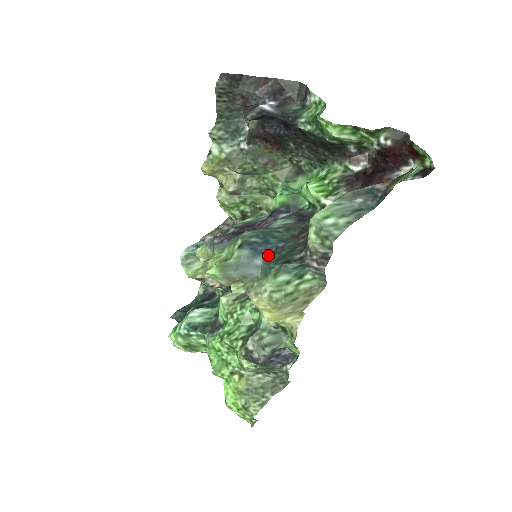
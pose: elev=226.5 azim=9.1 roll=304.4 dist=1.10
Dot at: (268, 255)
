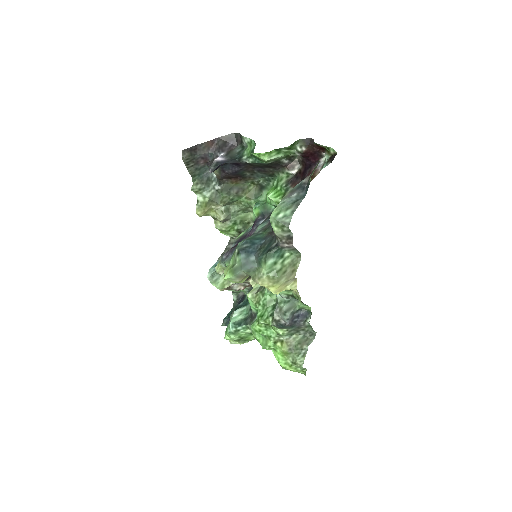
Dot at: (257, 252)
